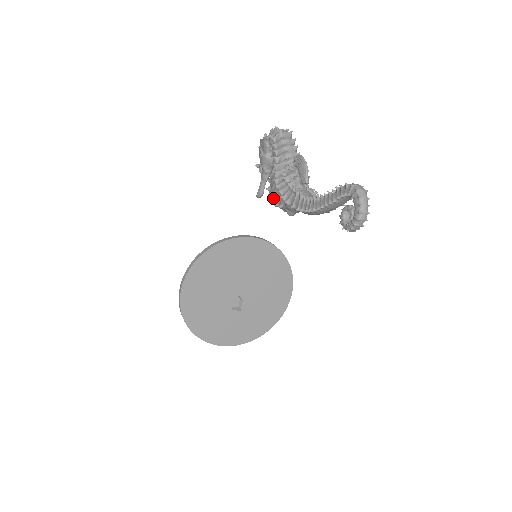
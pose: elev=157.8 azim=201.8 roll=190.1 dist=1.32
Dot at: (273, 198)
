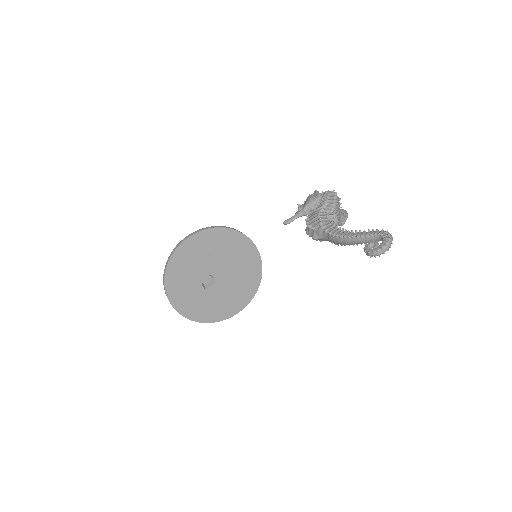
Dot at: (309, 222)
